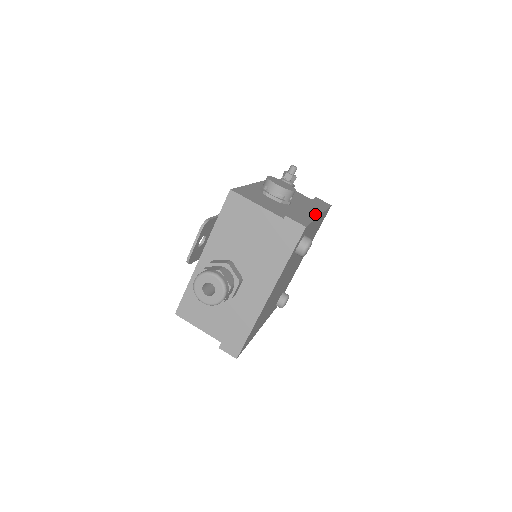
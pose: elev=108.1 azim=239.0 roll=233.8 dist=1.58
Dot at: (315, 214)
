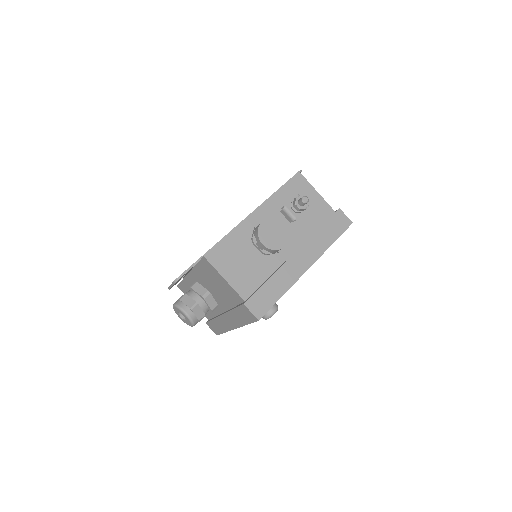
Dot at: (299, 273)
